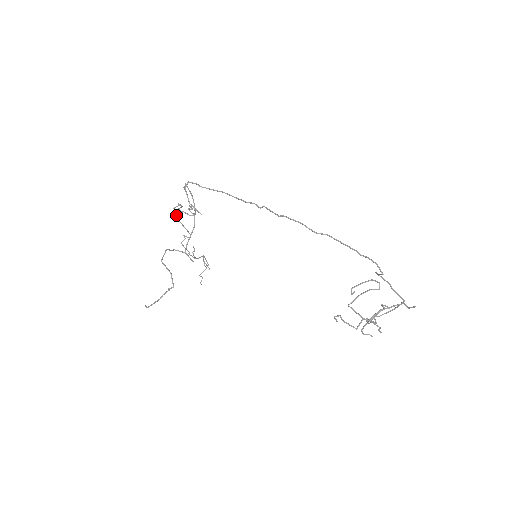
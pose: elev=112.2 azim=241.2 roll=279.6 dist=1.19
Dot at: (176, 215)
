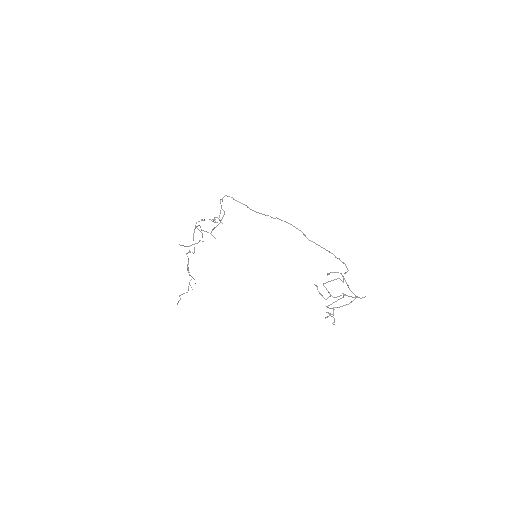
Dot at: (194, 229)
